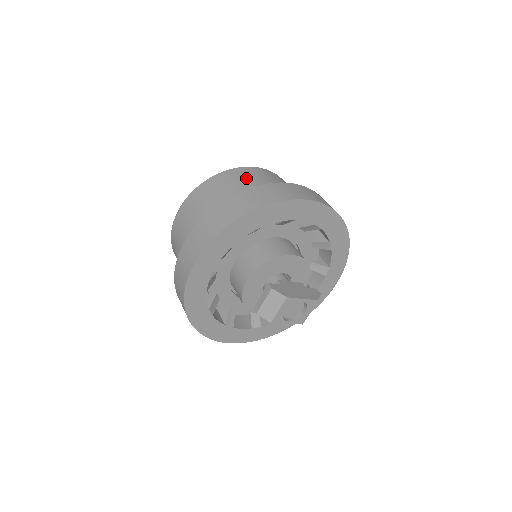
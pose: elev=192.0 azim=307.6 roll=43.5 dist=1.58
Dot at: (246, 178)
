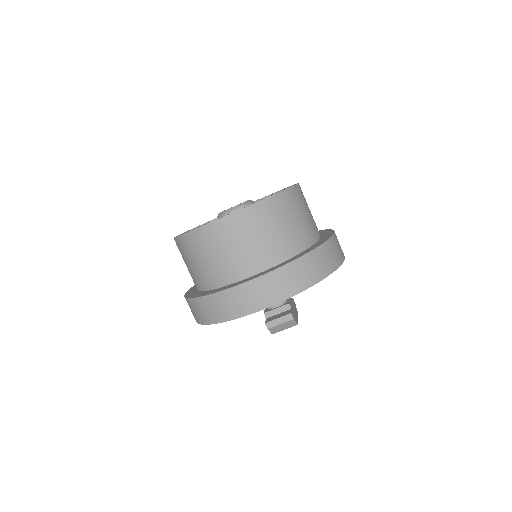
Dot at: (300, 207)
